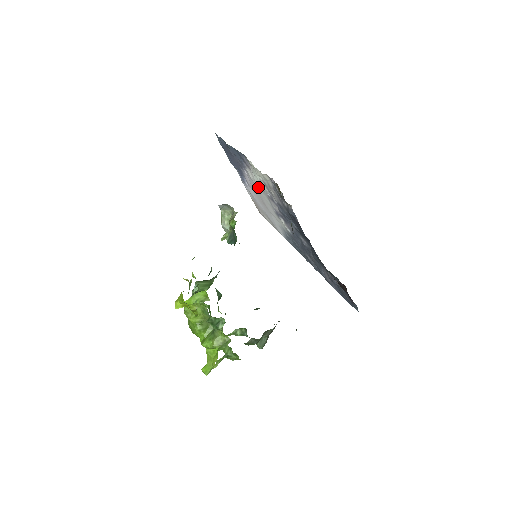
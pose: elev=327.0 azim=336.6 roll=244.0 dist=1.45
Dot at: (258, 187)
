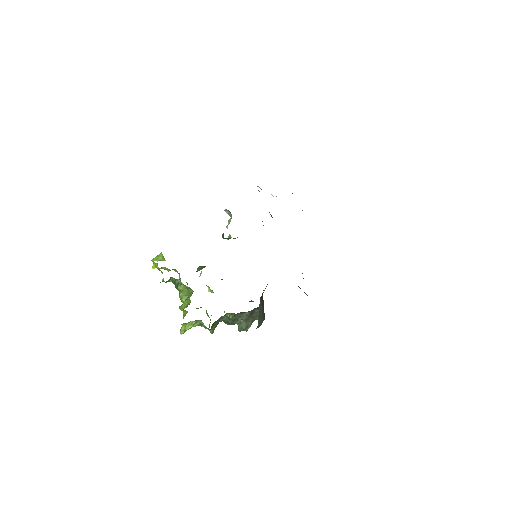
Dot at: occluded
